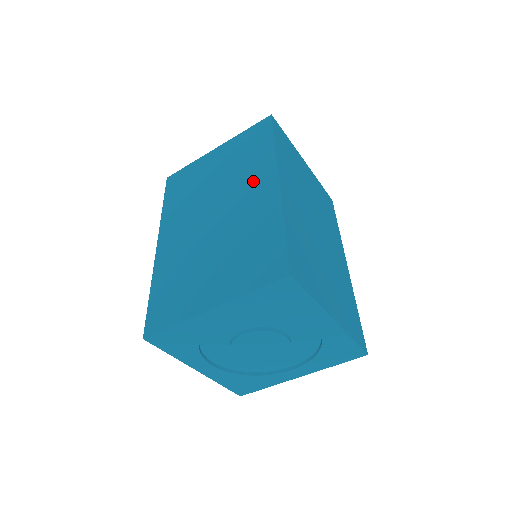
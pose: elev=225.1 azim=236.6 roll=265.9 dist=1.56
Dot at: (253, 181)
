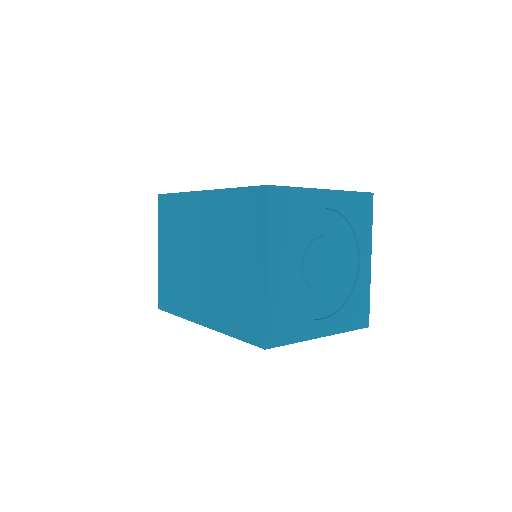
Dot at: (194, 216)
